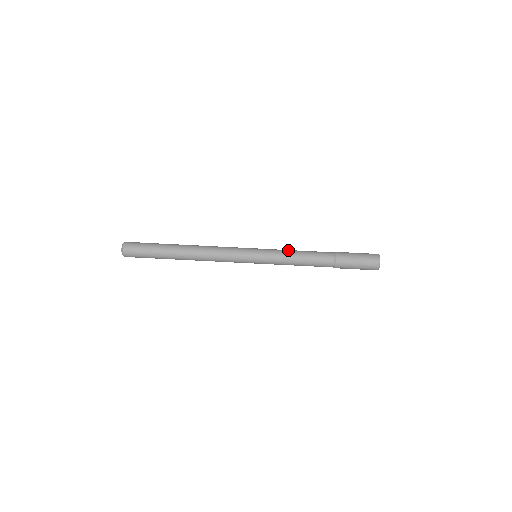
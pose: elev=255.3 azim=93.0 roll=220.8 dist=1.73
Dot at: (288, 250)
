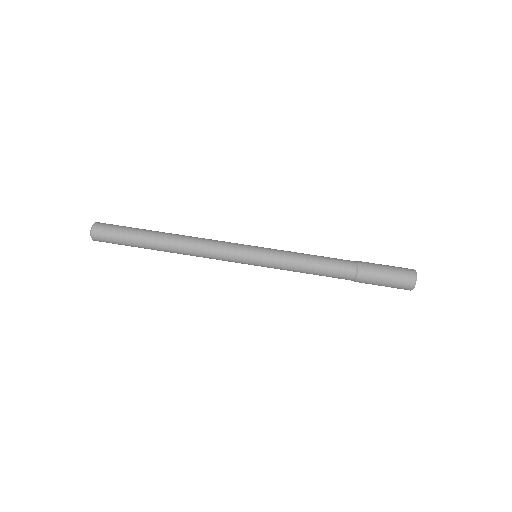
Dot at: occluded
